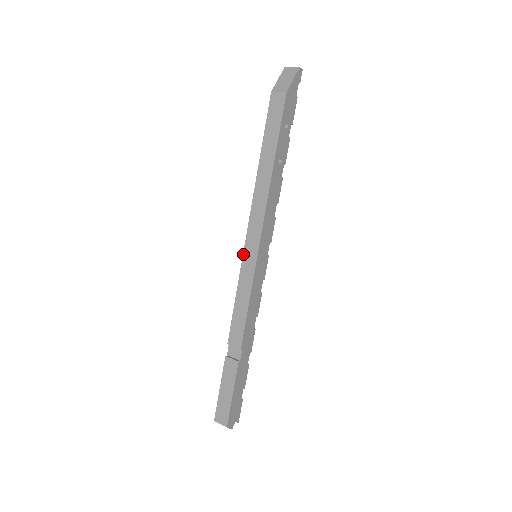
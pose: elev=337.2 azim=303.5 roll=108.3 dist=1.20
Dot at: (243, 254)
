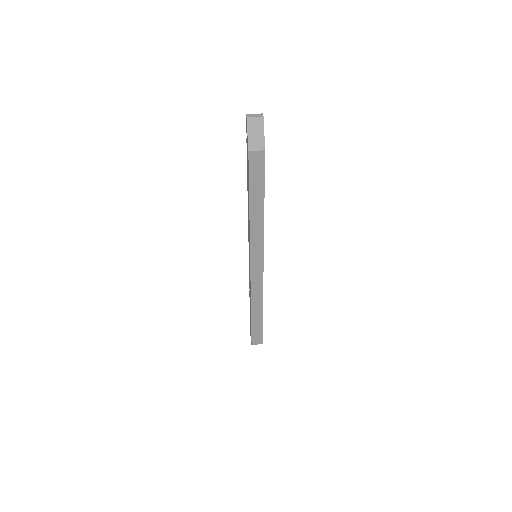
Dot at: (250, 263)
